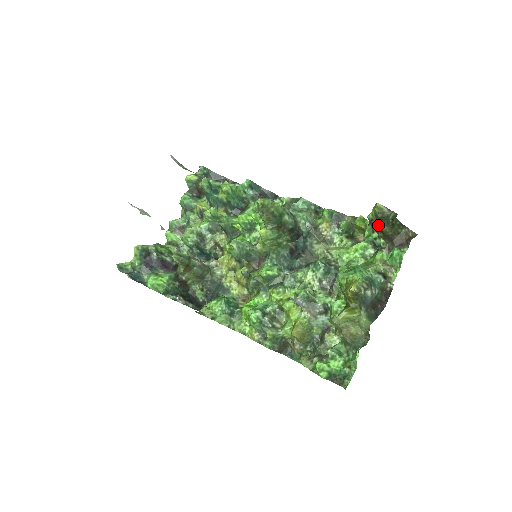
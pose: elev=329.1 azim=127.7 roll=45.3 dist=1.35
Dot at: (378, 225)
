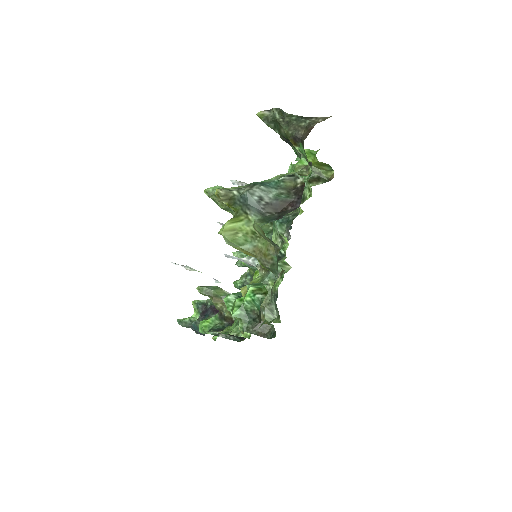
Dot at: (280, 135)
